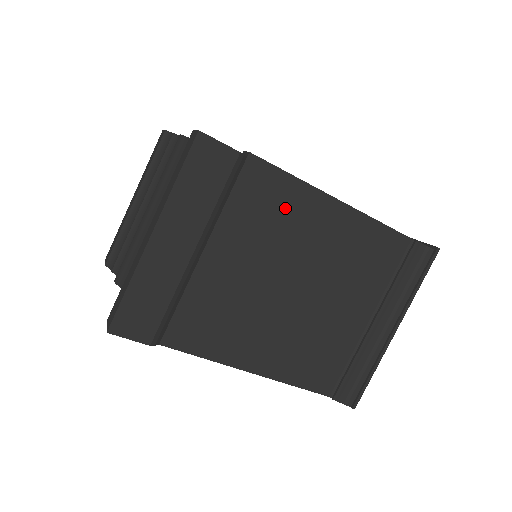
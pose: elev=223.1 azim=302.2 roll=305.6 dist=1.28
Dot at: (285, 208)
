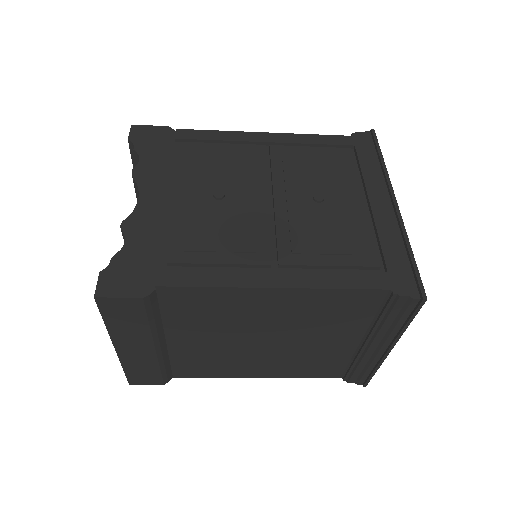
Dot at: (220, 306)
